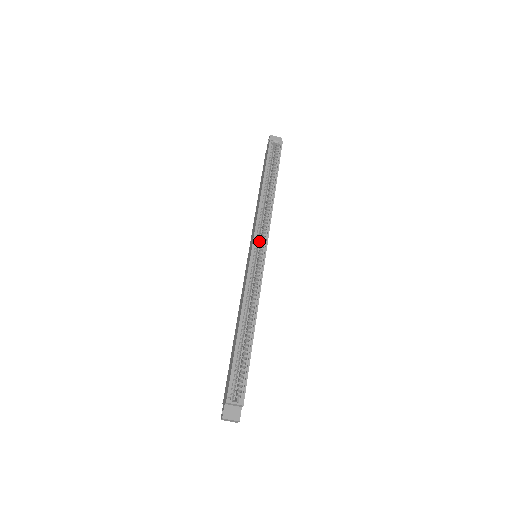
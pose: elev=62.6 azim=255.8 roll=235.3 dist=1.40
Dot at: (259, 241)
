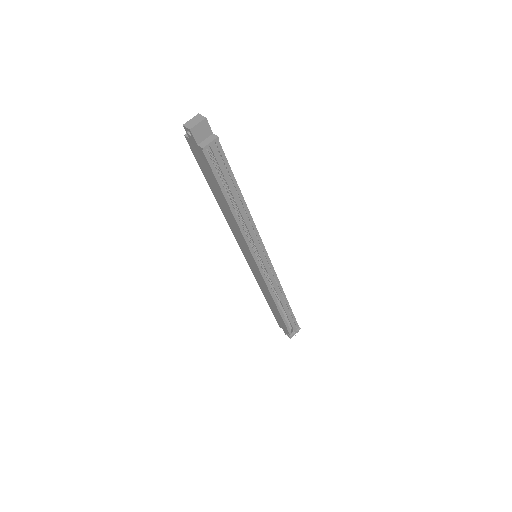
Dot at: occluded
